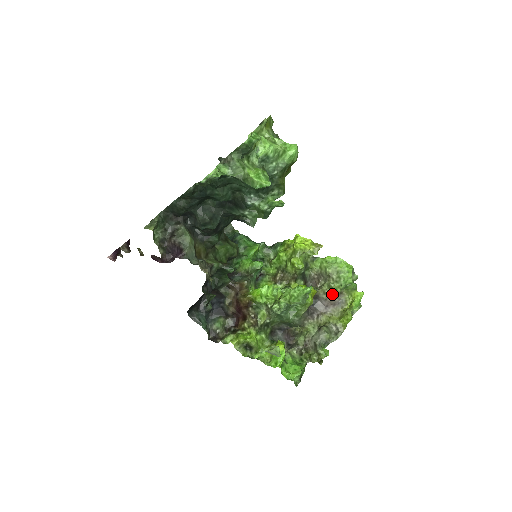
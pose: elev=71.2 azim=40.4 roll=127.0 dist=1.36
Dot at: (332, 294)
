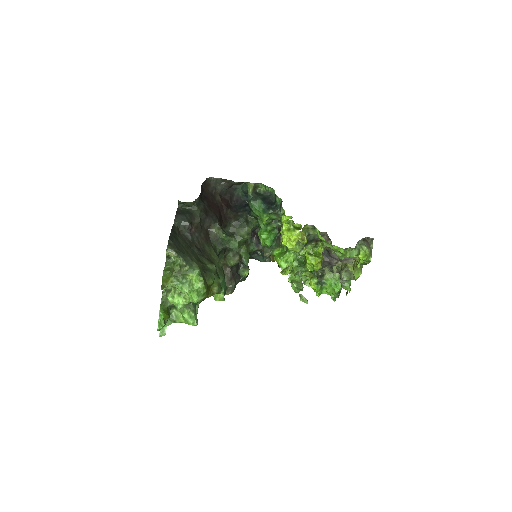
Dot at: occluded
